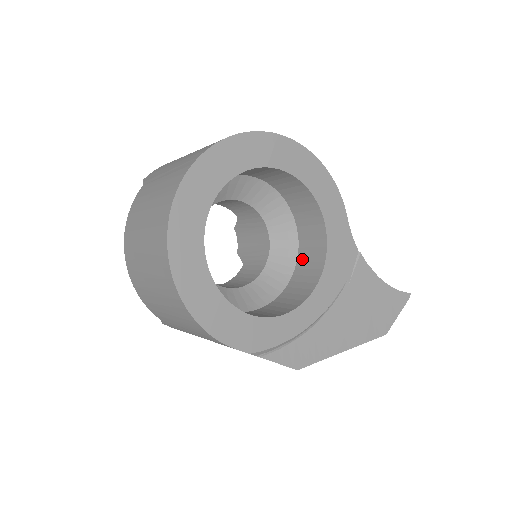
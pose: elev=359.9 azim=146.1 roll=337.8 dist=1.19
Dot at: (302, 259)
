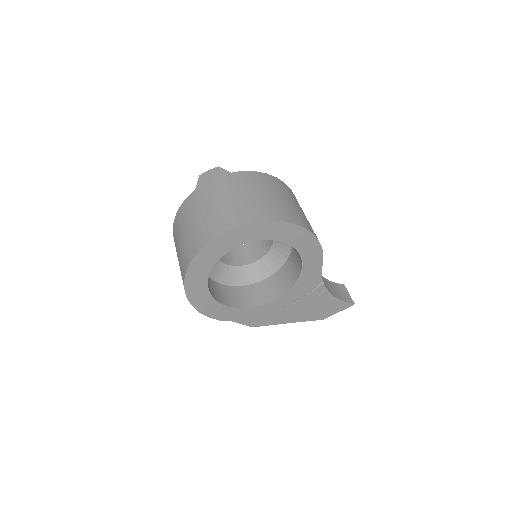
Dot at: (286, 267)
